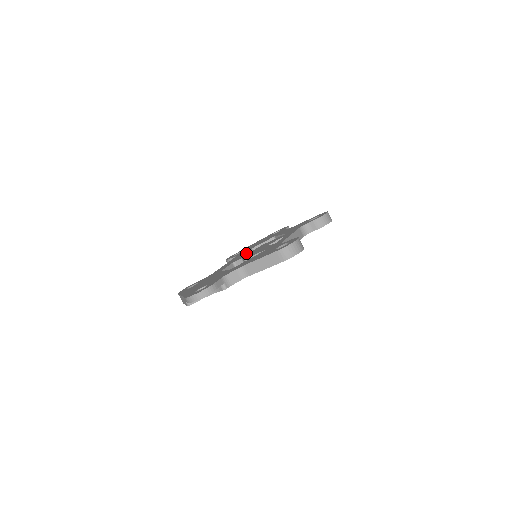
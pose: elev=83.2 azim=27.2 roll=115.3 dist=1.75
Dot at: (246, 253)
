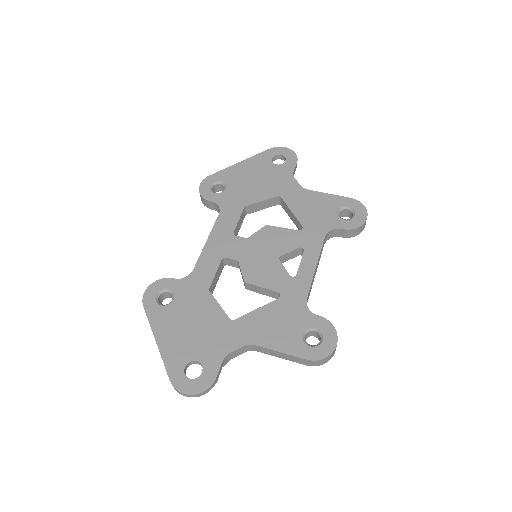
Dot at: (238, 222)
